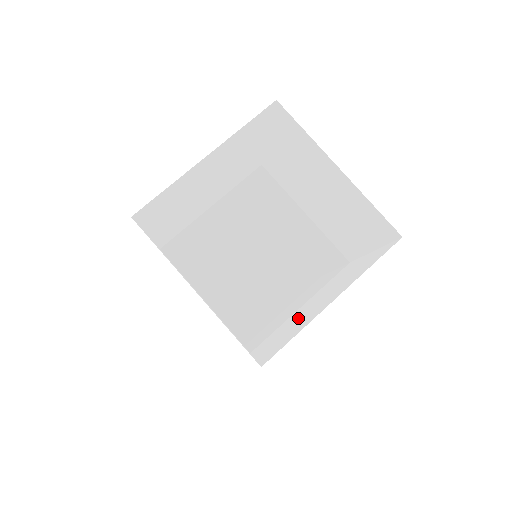
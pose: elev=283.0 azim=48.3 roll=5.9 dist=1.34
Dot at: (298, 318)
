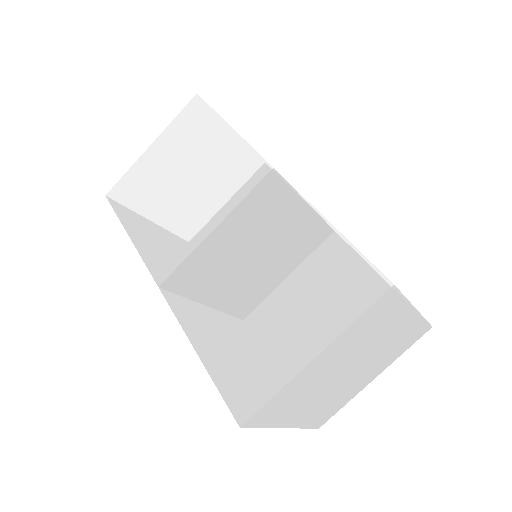
Dot at: (349, 399)
